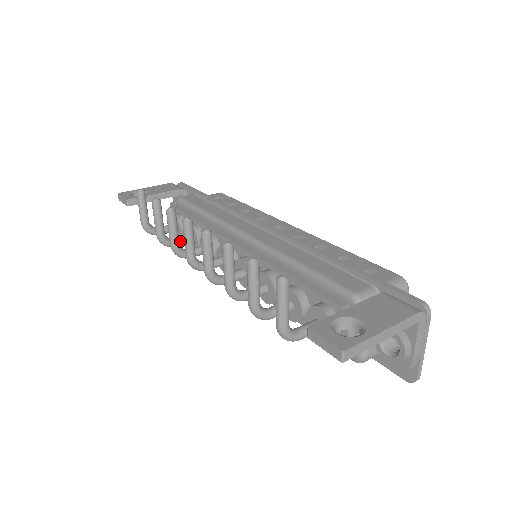
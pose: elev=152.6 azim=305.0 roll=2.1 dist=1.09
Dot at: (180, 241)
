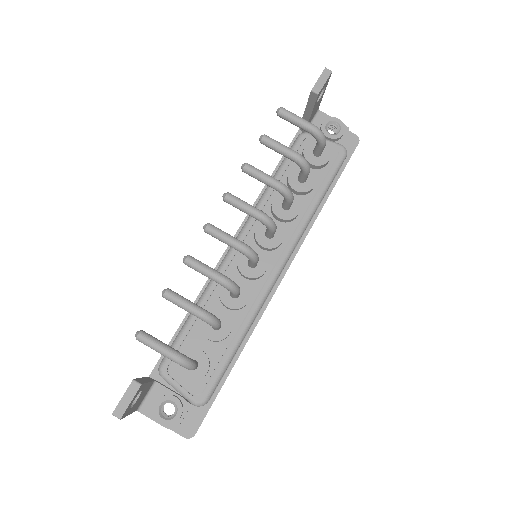
Dot at: occluded
